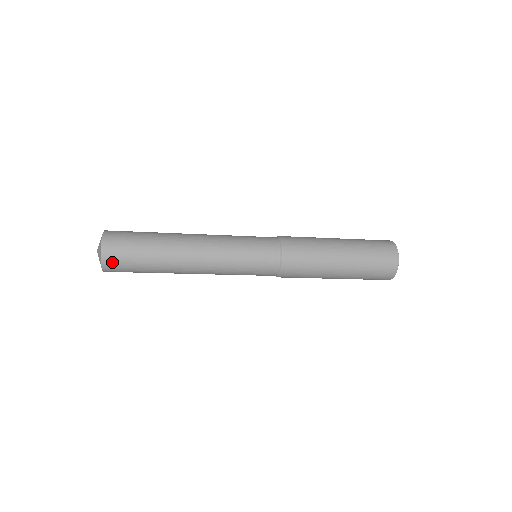
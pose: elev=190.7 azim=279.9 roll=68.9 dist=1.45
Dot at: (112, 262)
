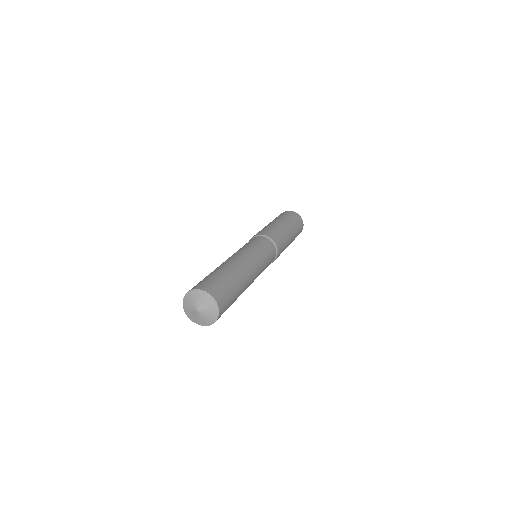
Dot at: (223, 307)
